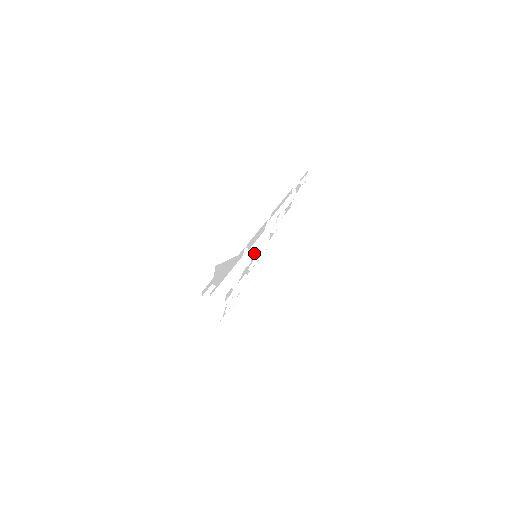
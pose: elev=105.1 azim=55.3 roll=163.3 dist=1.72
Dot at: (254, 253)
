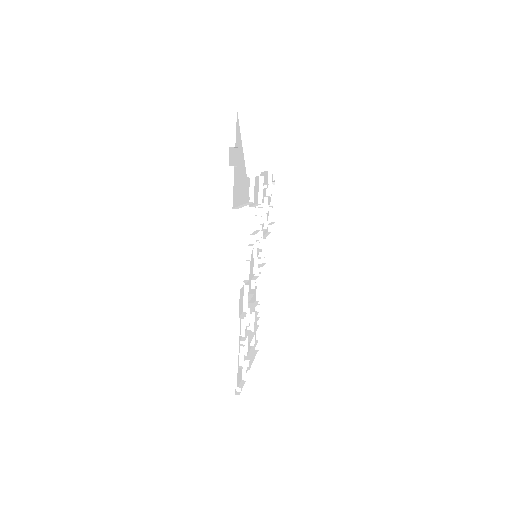
Dot at: (255, 233)
